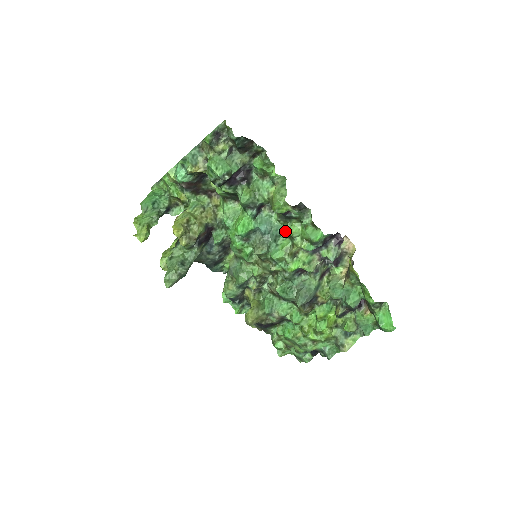
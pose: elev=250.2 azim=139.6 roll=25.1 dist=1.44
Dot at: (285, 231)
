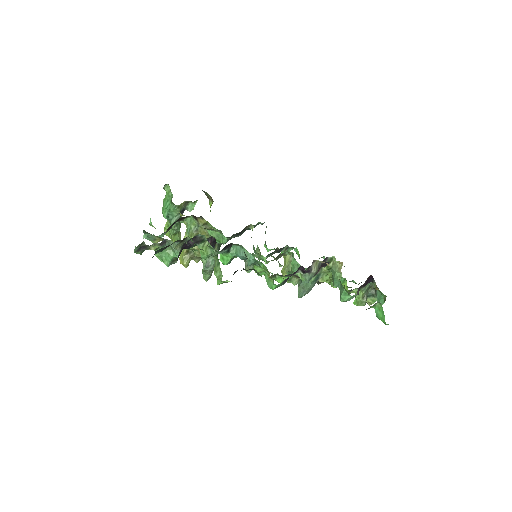
Dot at: occluded
